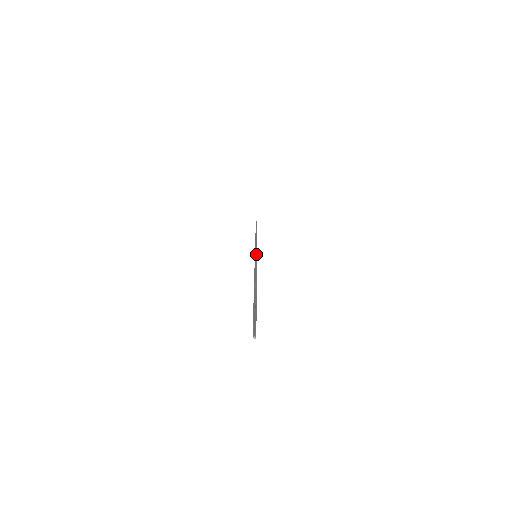
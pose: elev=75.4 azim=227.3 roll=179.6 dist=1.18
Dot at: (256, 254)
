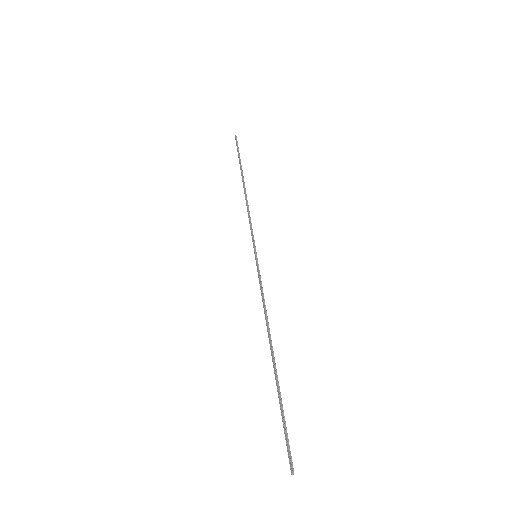
Dot at: (255, 252)
